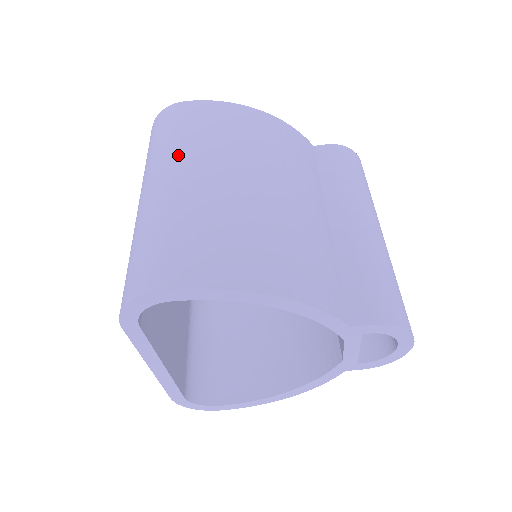
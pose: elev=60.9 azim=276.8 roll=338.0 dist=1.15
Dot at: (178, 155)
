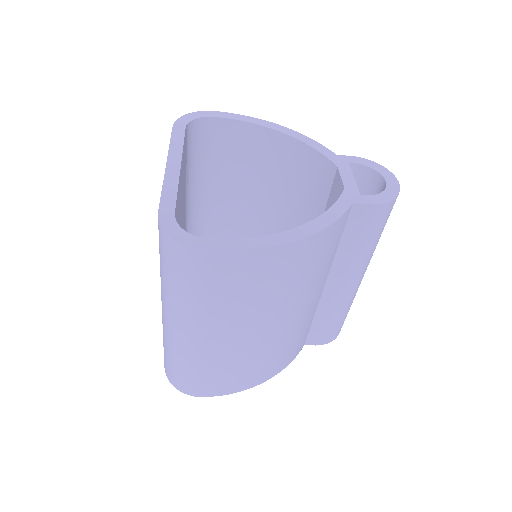
Dot at: (206, 319)
